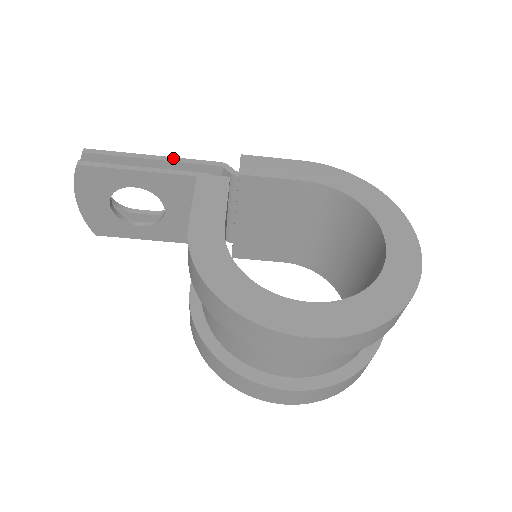
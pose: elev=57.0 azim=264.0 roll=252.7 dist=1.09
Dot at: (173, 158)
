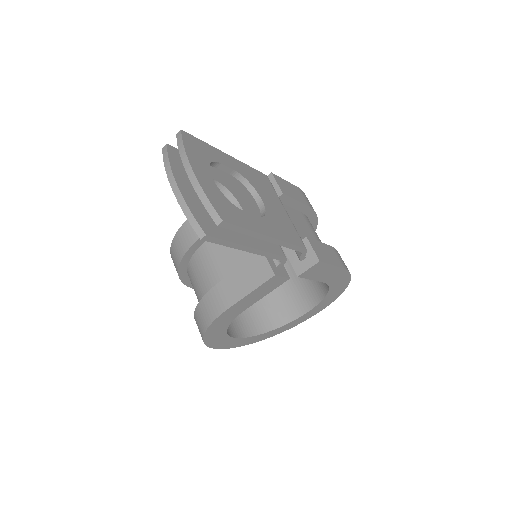
Dot at: (281, 242)
